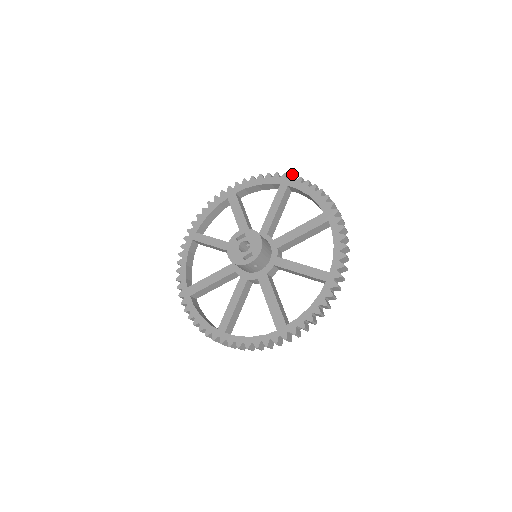
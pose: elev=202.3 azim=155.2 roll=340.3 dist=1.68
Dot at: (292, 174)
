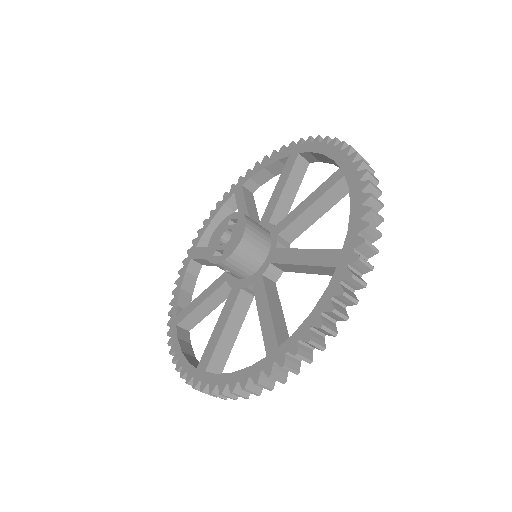
Dot at: occluded
